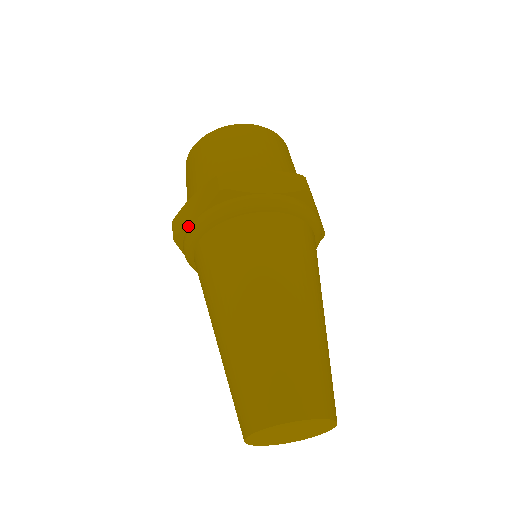
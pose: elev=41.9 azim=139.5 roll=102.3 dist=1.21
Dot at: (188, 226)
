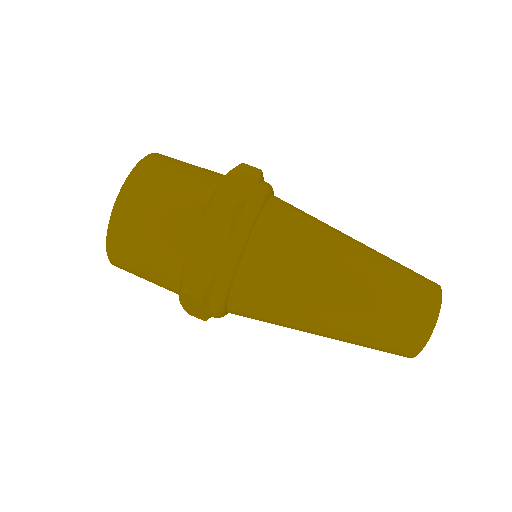
Dot at: (209, 317)
